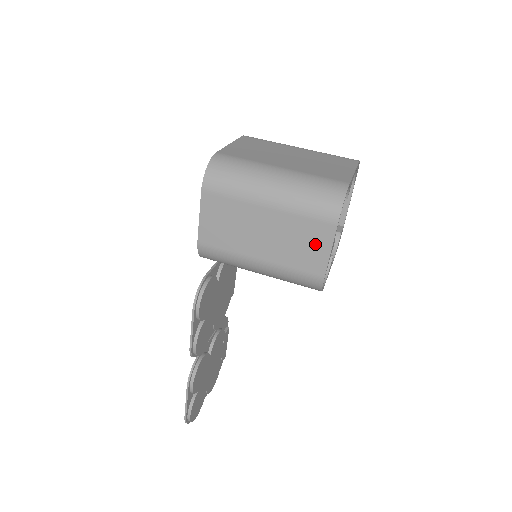
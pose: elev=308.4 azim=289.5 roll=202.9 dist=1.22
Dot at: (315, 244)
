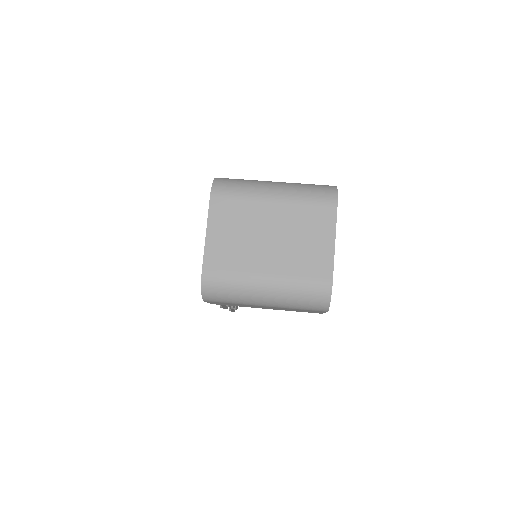
Dot at: occluded
